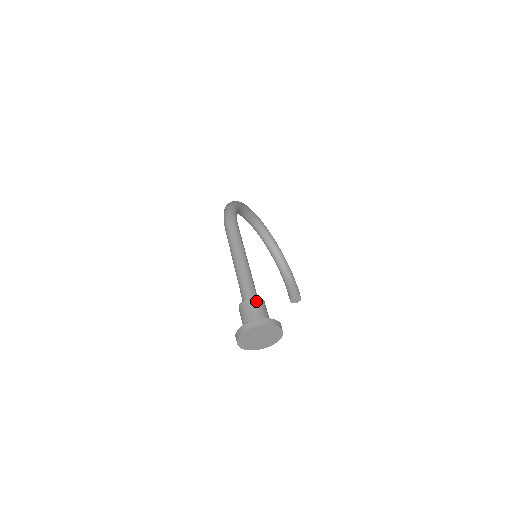
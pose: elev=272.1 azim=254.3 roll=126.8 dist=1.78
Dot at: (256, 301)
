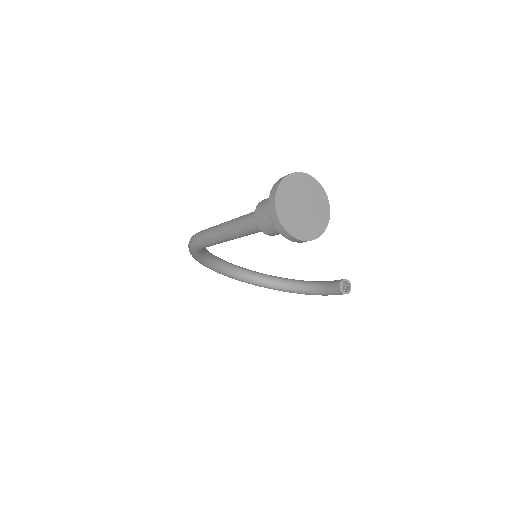
Dot at: (266, 199)
